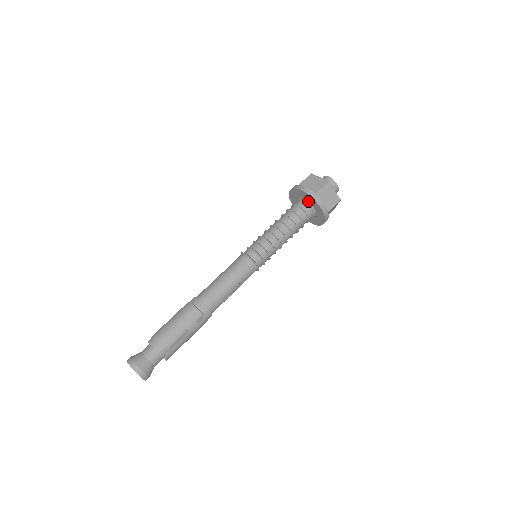
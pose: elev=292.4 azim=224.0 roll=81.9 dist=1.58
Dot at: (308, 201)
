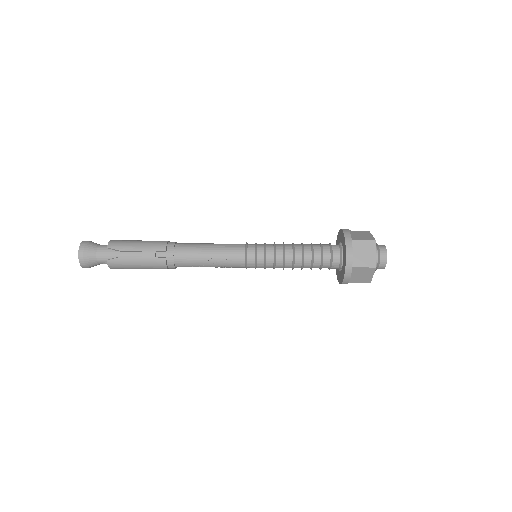
Dot at: (342, 246)
